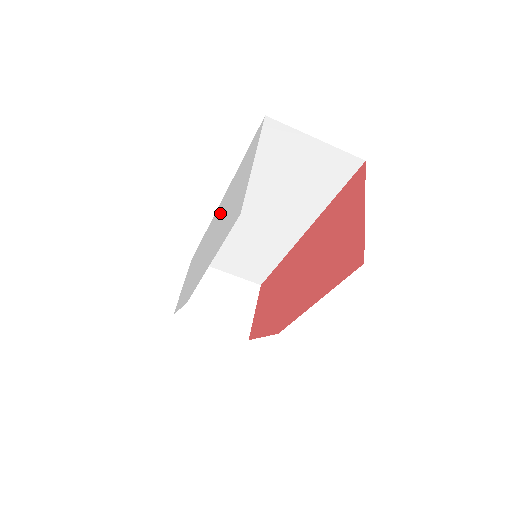
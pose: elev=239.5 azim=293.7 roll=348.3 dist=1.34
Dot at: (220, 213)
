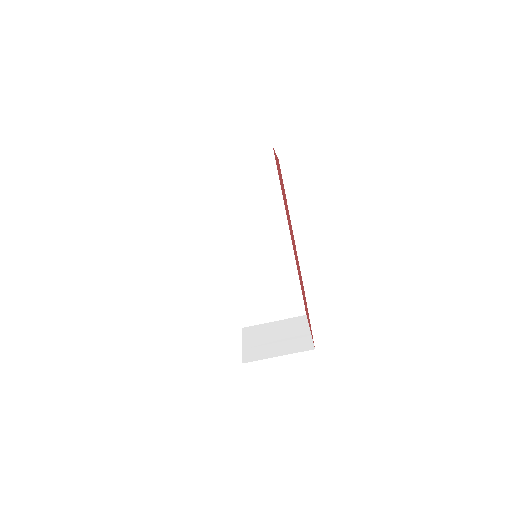
Dot at: occluded
